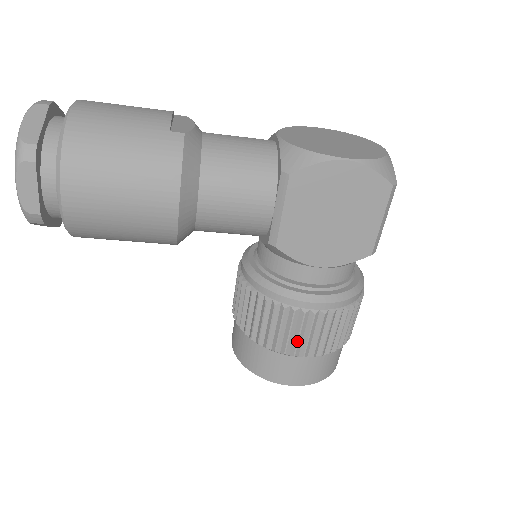
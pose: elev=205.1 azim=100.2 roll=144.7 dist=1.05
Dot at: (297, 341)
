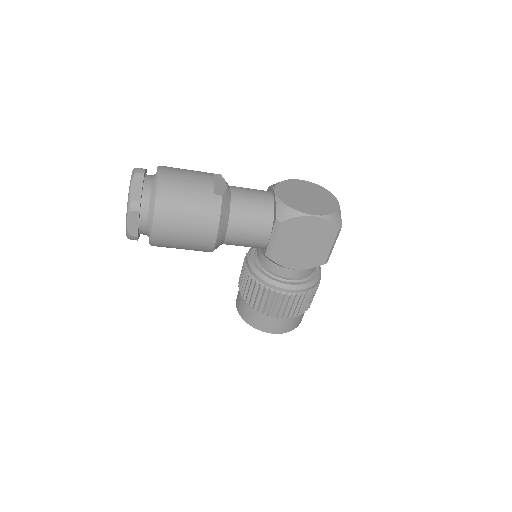
Dot at: (277, 309)
